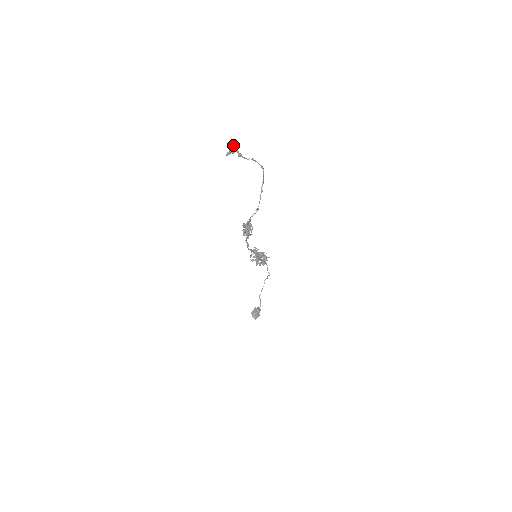
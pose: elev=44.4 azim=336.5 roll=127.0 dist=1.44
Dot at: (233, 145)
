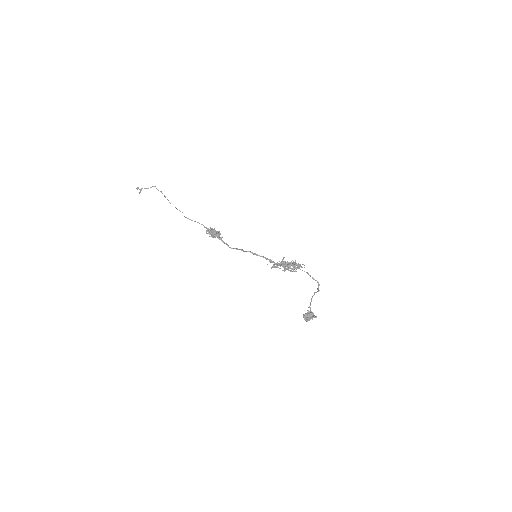
Dot at: occluded
